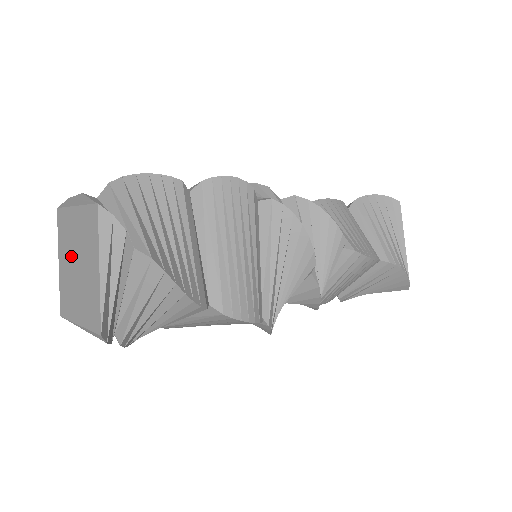
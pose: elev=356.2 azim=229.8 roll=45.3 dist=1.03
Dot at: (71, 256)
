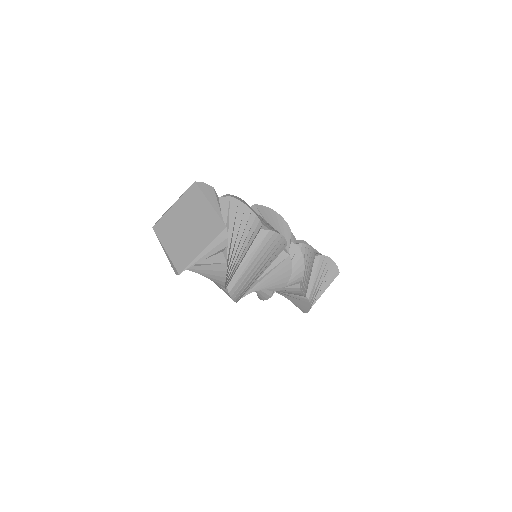
Dot at: (187, 217)
